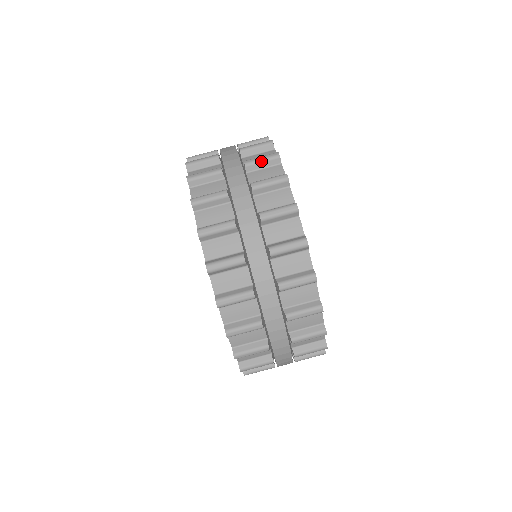
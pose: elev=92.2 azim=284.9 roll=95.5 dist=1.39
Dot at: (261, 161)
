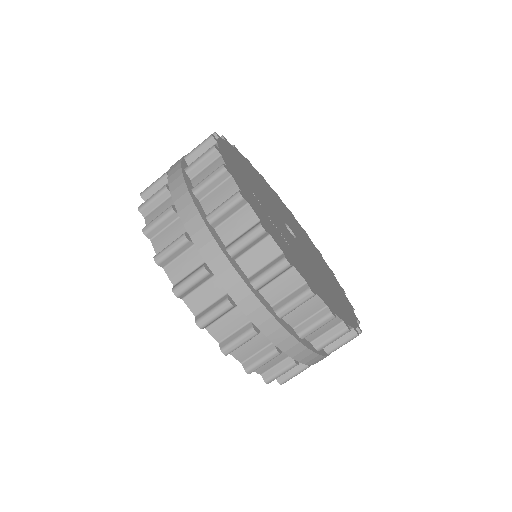
Dot at: (199, 161)
